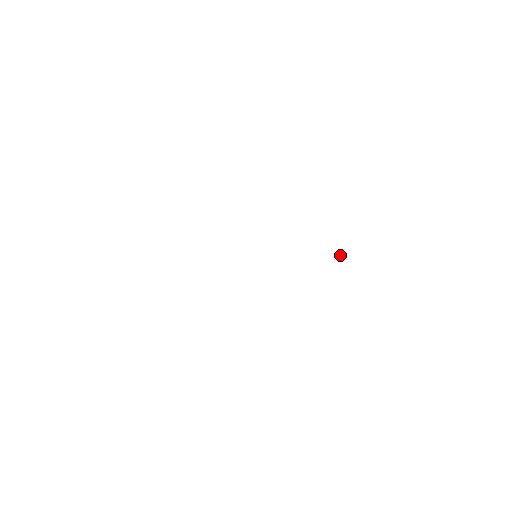
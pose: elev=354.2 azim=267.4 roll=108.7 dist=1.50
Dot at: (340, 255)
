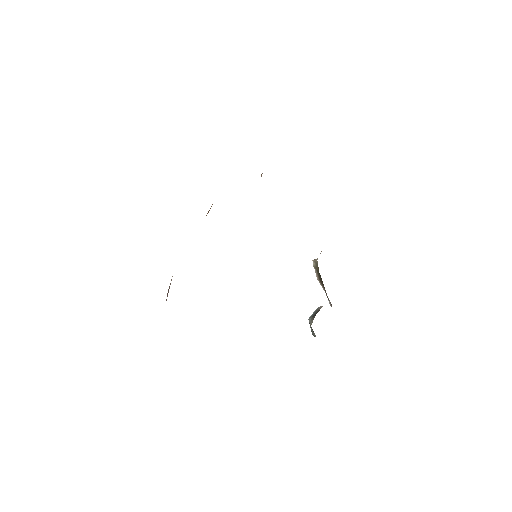
Dot at: (314, 263)
